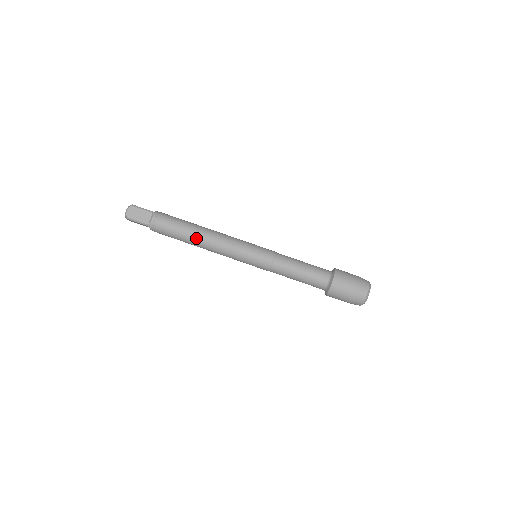
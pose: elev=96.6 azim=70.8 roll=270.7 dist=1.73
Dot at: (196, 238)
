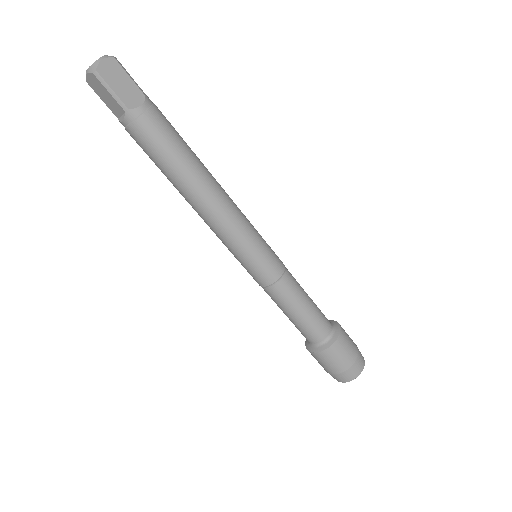
Dot at: (197, 181)
